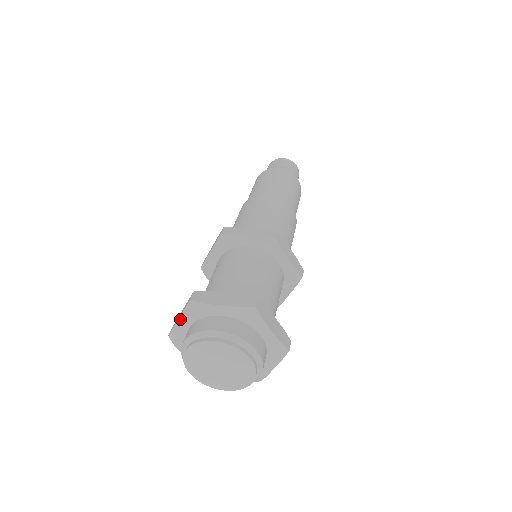
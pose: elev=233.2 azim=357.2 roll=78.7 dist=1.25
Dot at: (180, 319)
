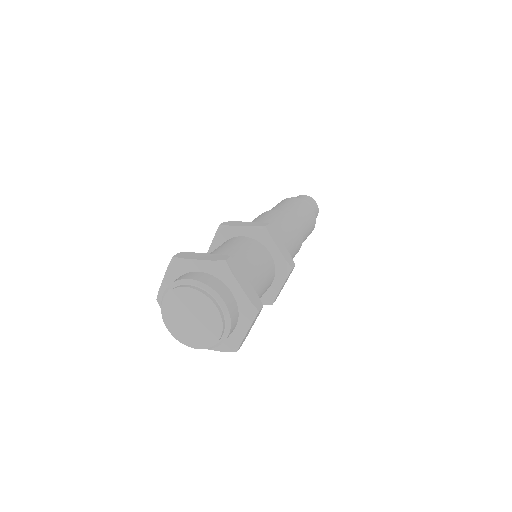
Dot at: (201, 261)
